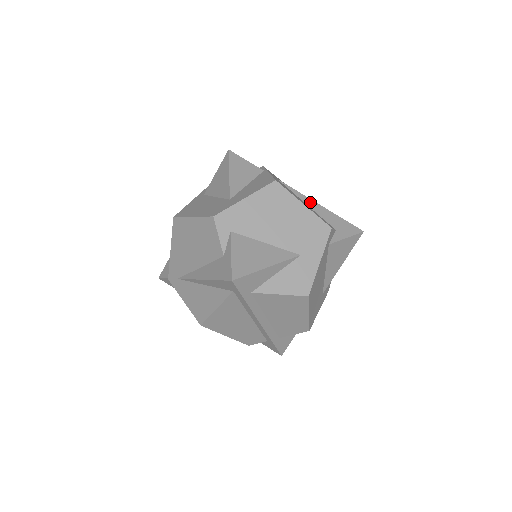
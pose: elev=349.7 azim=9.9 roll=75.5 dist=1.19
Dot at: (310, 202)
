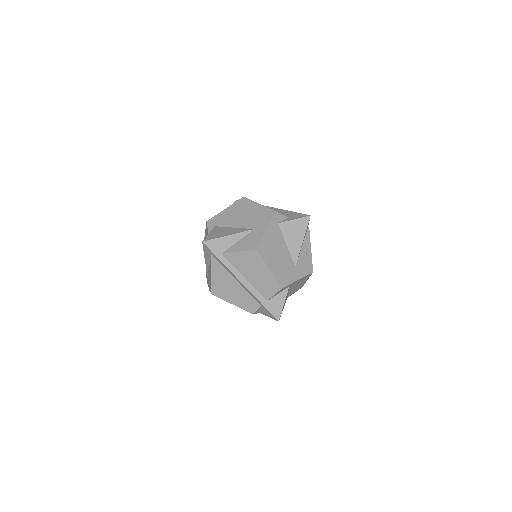
Dot at: (277, 210)
